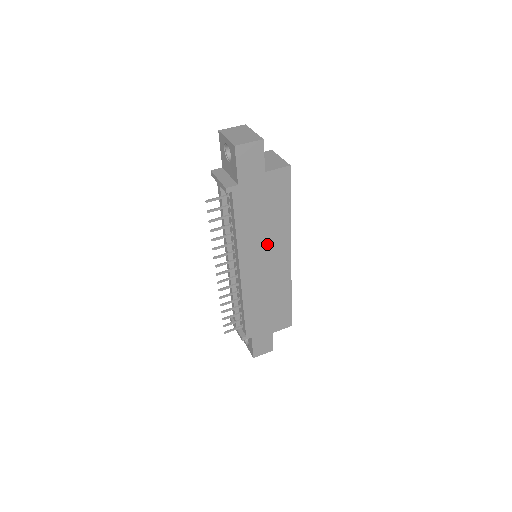
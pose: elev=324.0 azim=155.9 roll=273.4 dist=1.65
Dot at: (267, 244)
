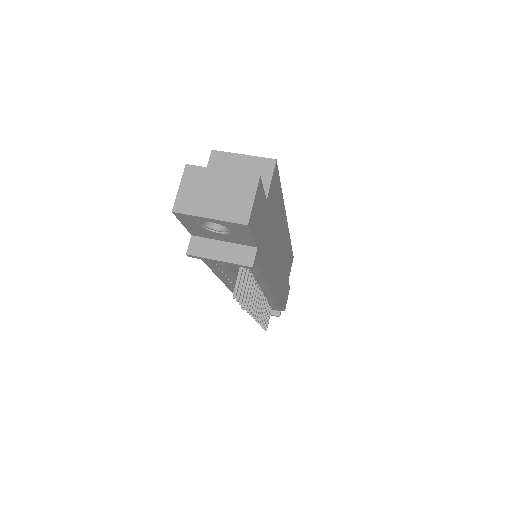
Dot at: (277, 244)
